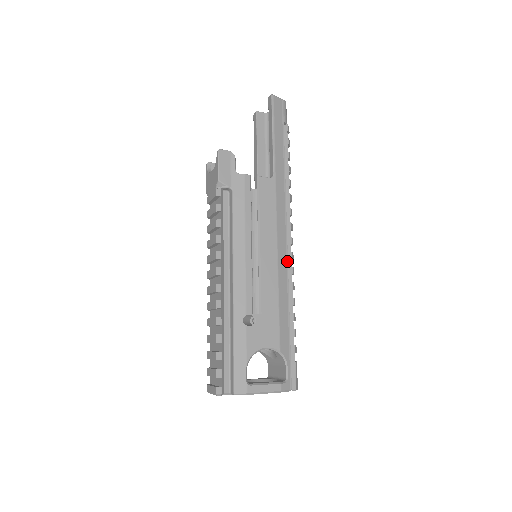
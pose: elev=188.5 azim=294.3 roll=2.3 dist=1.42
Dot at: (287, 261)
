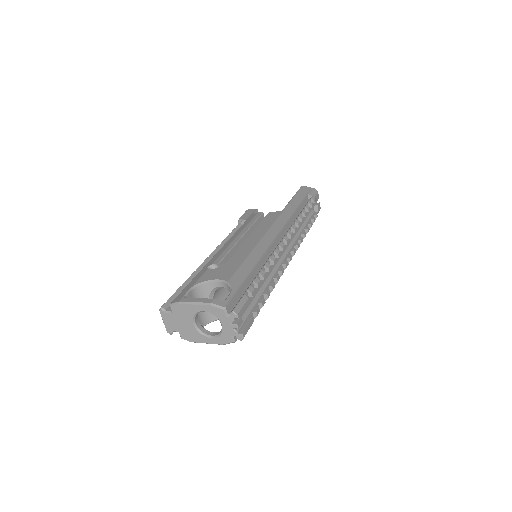
Dot at: (271, 244)
